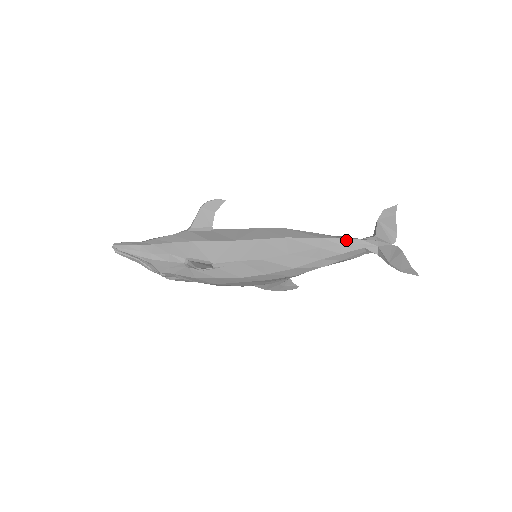
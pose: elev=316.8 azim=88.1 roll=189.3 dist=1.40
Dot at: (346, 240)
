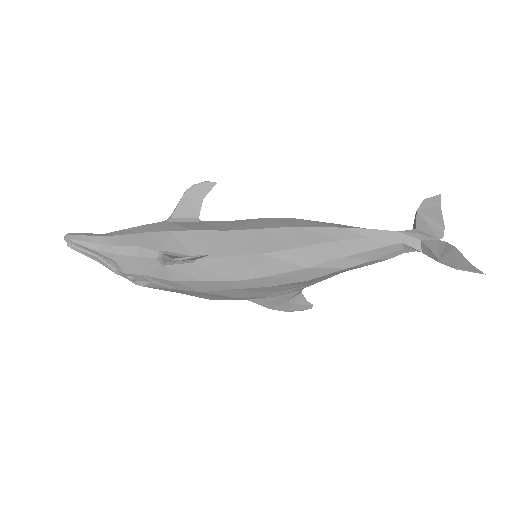
Dot at: (377, 231)
